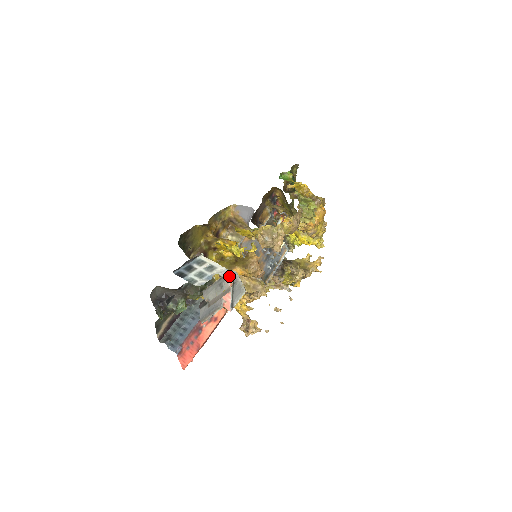
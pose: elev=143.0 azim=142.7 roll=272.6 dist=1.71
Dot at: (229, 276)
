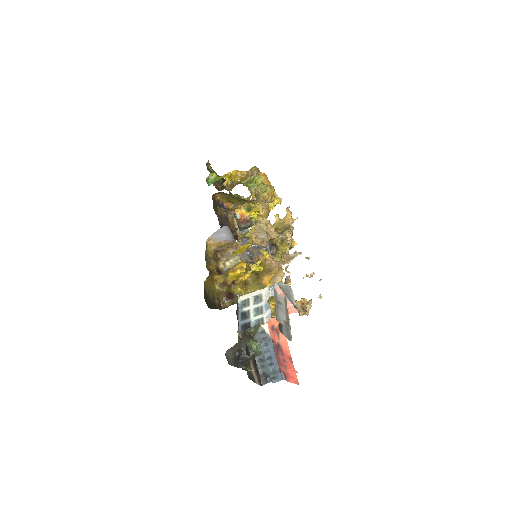
Dot at: (277, 290)
